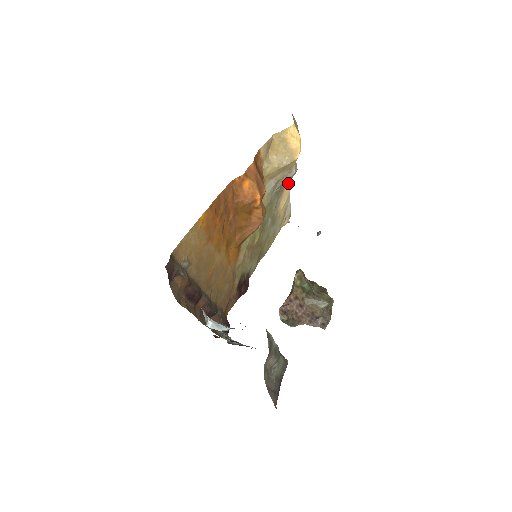
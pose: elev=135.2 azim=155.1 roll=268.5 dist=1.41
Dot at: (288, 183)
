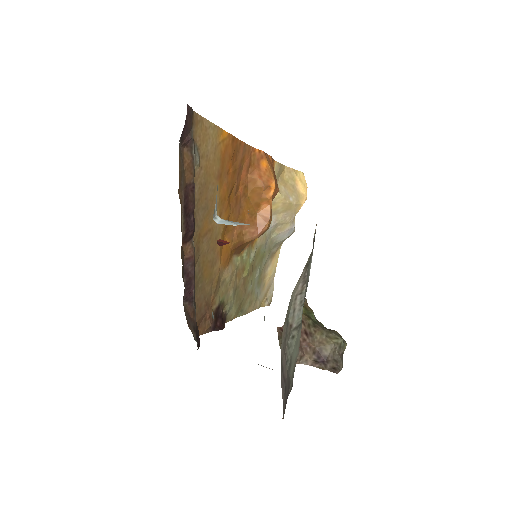
Dot at: (278, 255)
